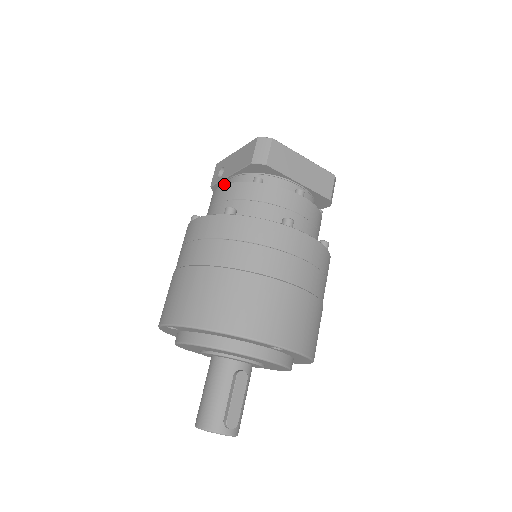
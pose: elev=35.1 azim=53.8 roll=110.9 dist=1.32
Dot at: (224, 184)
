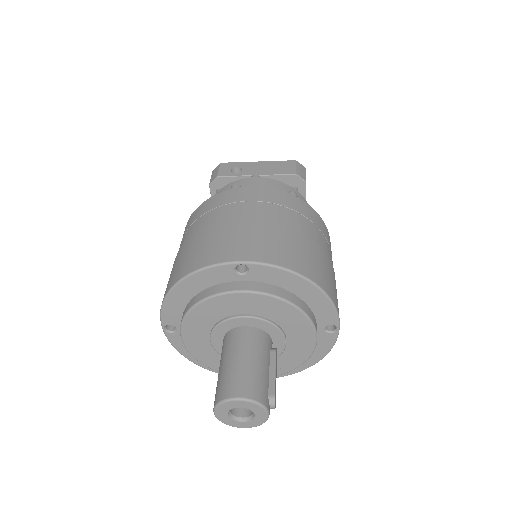
Dot at: (259, 178)
